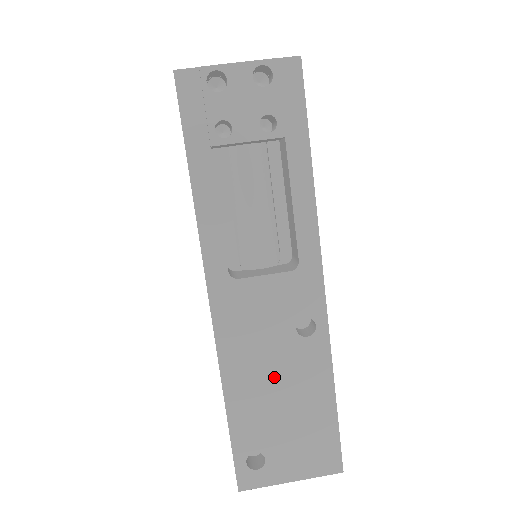
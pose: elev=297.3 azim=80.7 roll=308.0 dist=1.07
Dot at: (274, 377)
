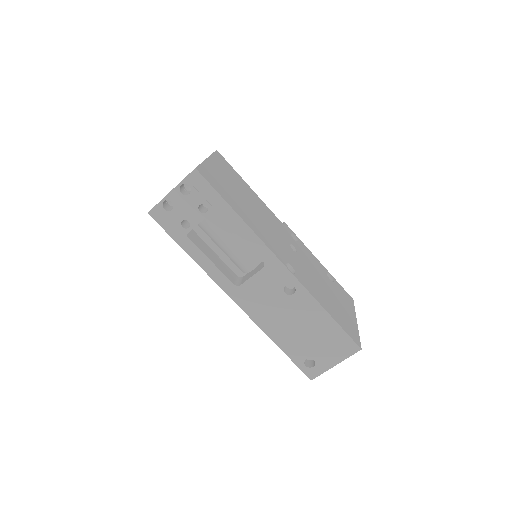
Dot at: (290, 321)
